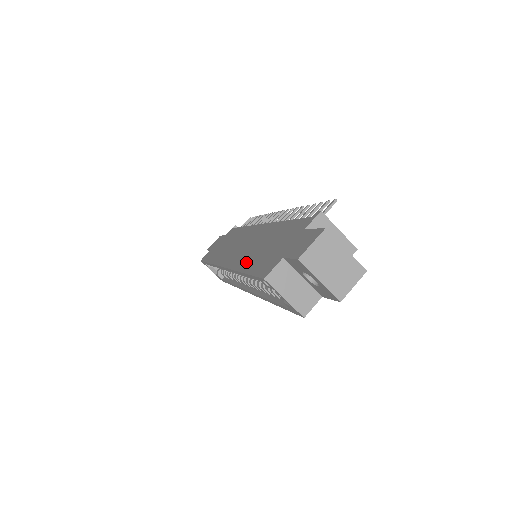
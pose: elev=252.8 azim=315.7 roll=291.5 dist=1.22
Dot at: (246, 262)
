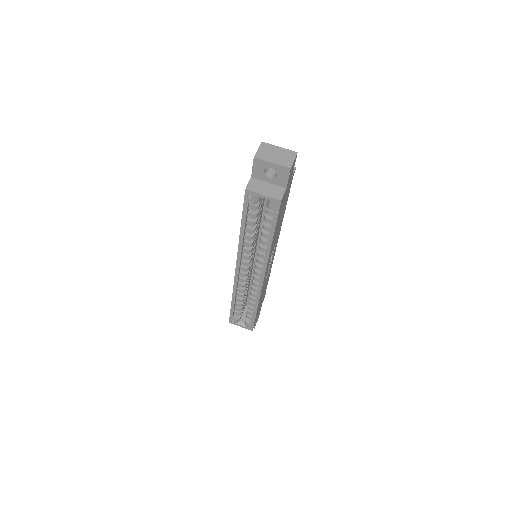
Dot at: occluded
